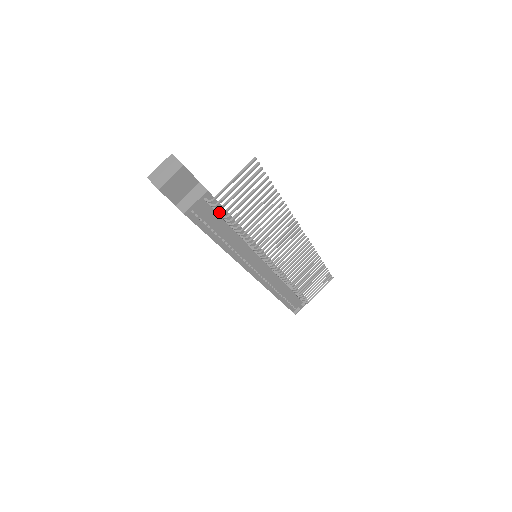
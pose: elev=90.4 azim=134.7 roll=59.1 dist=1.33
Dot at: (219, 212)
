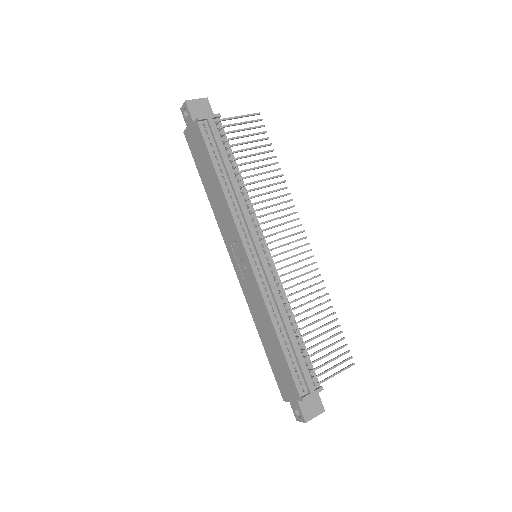
Dot at: (225, 140)
